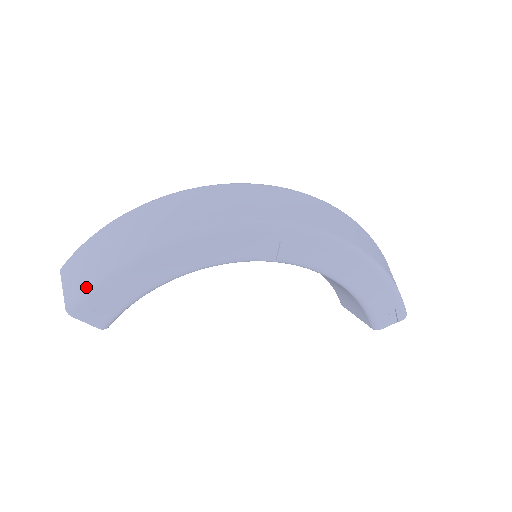
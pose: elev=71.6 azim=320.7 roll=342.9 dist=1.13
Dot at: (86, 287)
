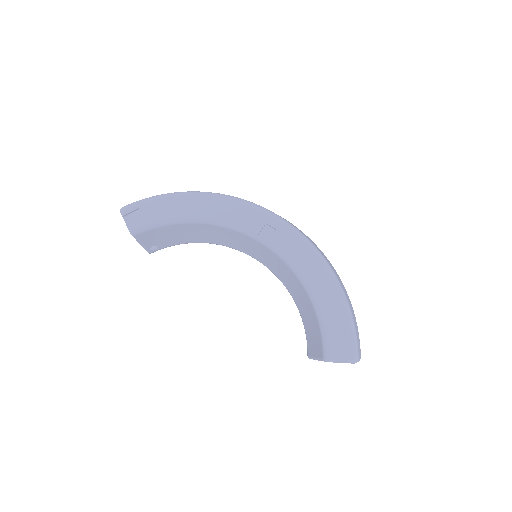
Dot at: (142, 199)
